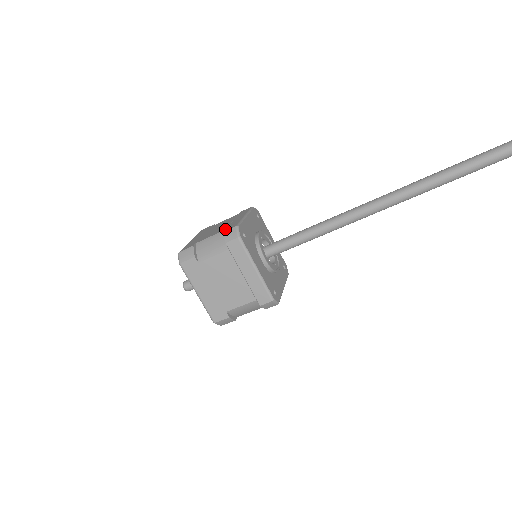
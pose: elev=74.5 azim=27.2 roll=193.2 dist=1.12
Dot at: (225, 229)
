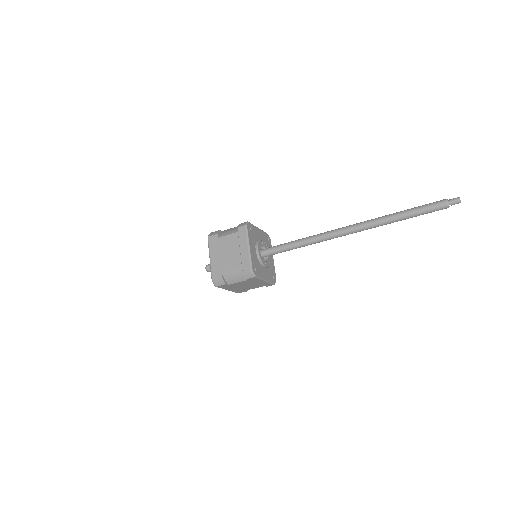
Dot at: occluded
